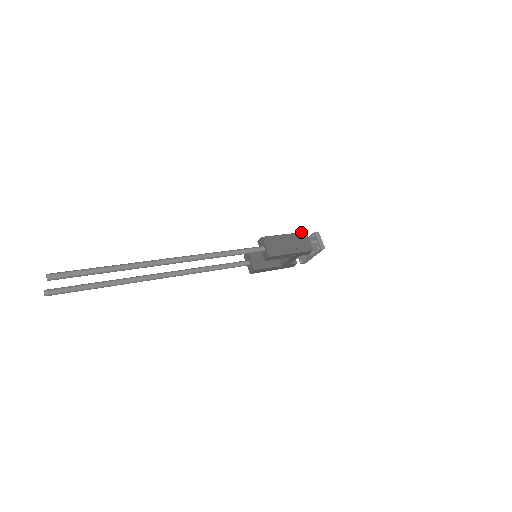
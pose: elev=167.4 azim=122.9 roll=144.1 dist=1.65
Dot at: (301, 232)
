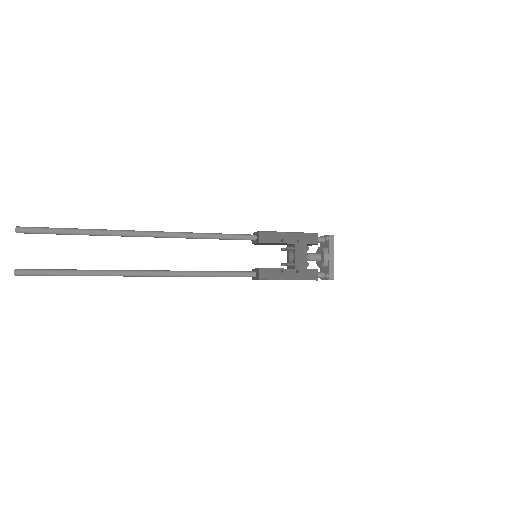
Dot at: occluded
